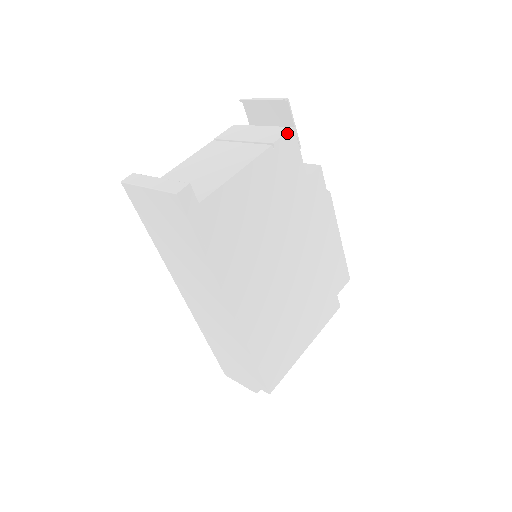
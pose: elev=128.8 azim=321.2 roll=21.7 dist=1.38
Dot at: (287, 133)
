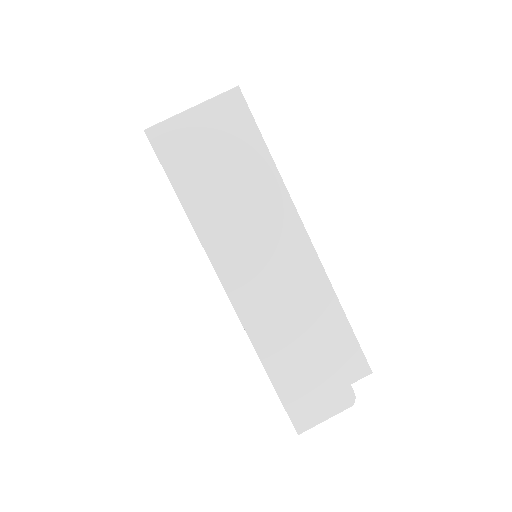
Dot at: occluded
